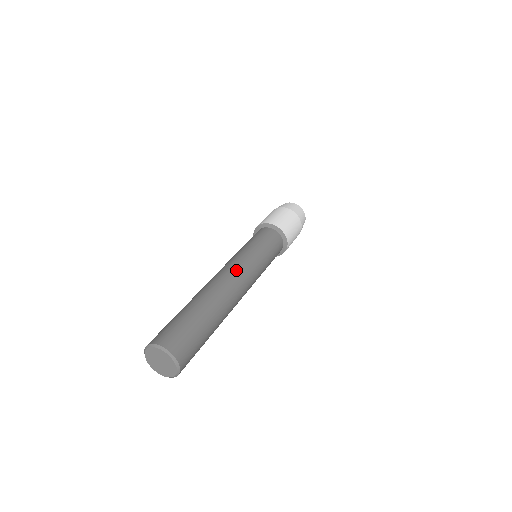
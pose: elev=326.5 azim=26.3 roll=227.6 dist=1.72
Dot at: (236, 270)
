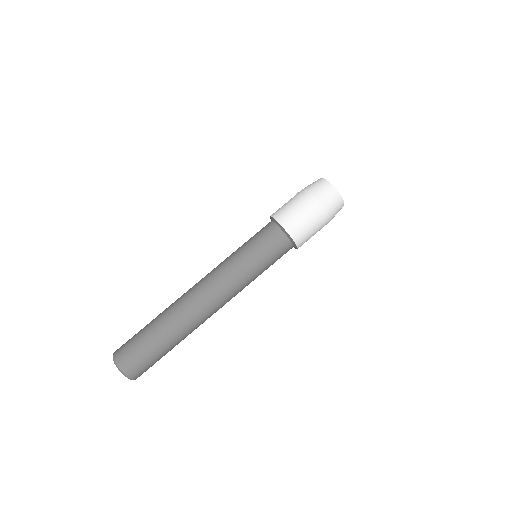
Dot at: (217, 294)
